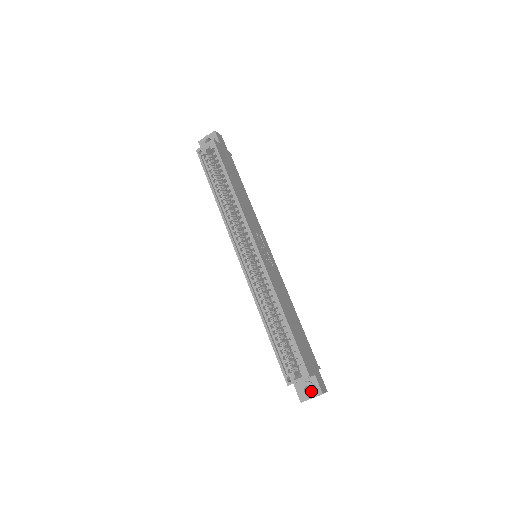
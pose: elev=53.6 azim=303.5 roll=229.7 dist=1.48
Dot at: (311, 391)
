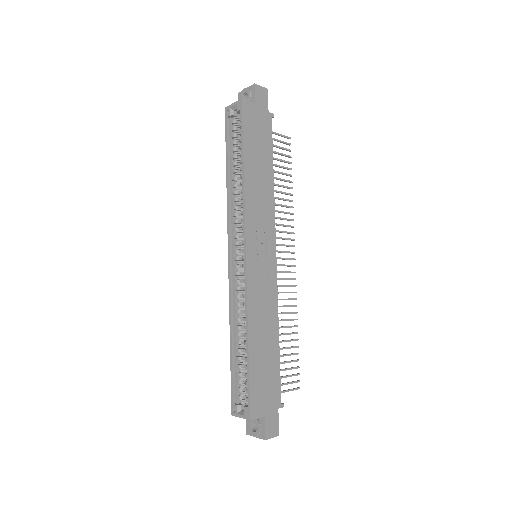
Dot at: (256, 430)
